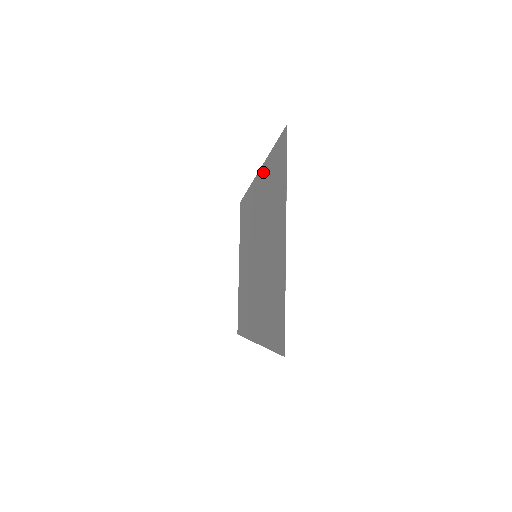
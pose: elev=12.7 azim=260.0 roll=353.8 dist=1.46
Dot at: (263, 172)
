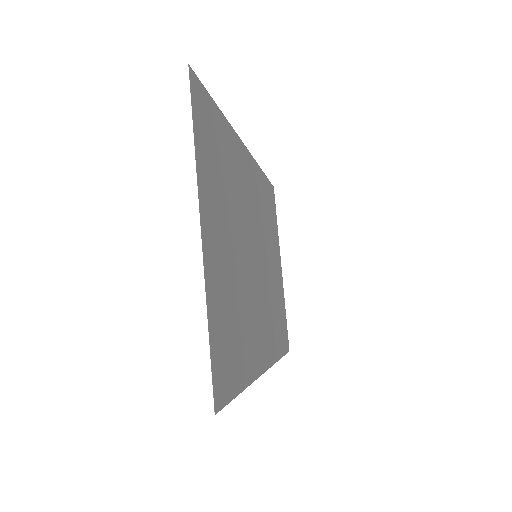
Dot at: (236, 144)
